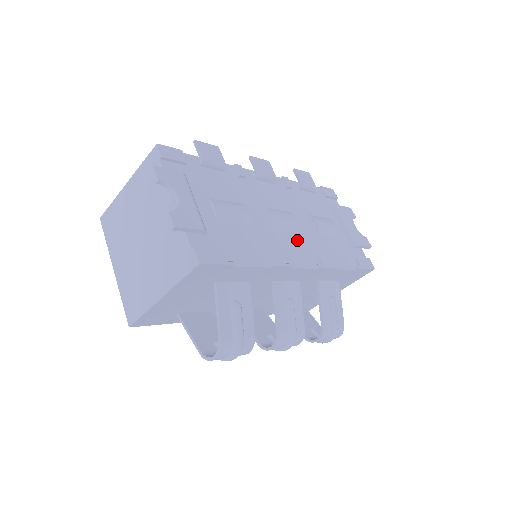
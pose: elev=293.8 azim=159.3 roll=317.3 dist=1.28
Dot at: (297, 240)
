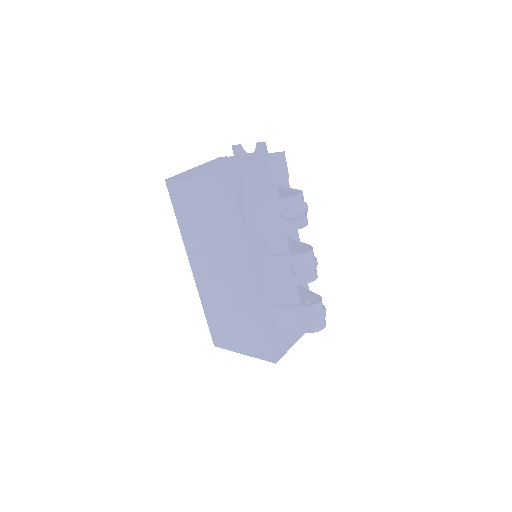
Dot at: occluded
